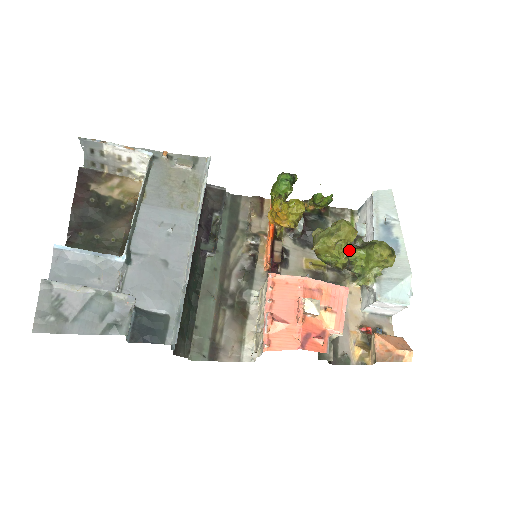
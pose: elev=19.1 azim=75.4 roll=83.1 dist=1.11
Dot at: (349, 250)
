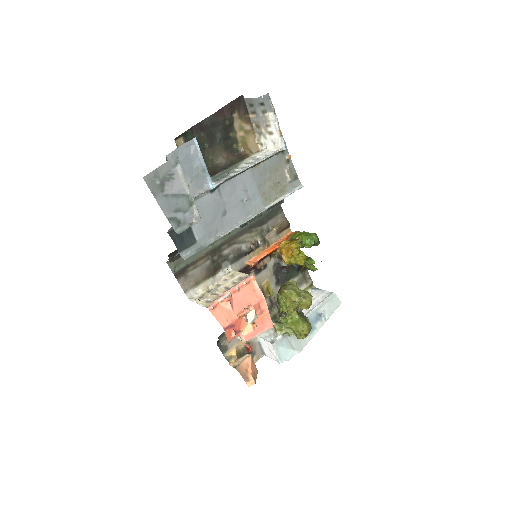
Dot at: (294, 309)
